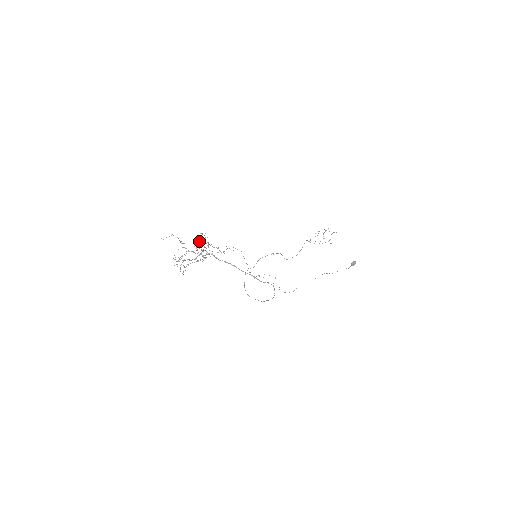
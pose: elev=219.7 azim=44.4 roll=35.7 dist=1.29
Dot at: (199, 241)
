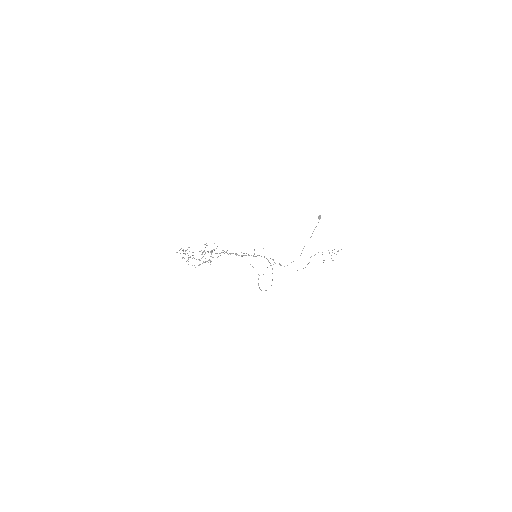
Dot at: occluded
